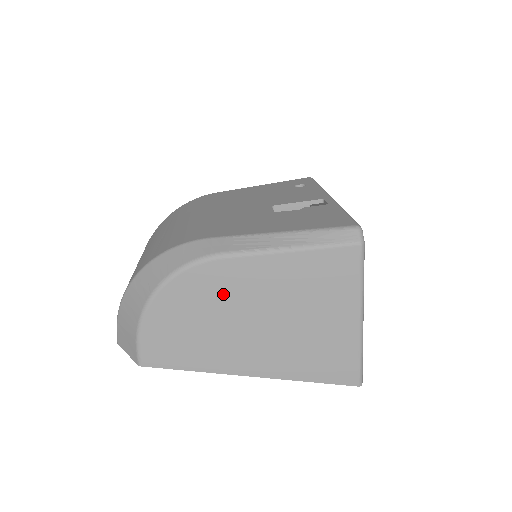
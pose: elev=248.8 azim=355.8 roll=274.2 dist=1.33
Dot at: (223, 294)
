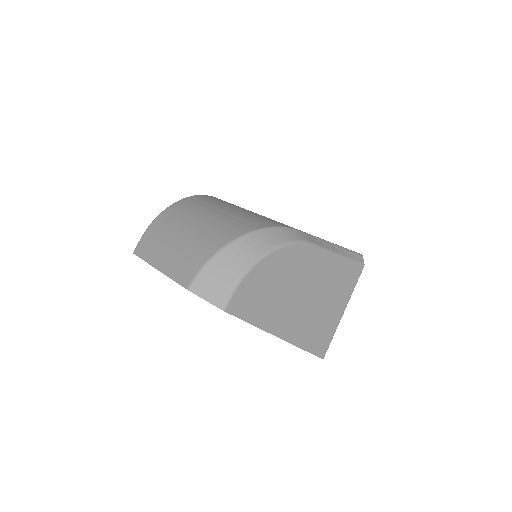
Dot at: (299, 271)
